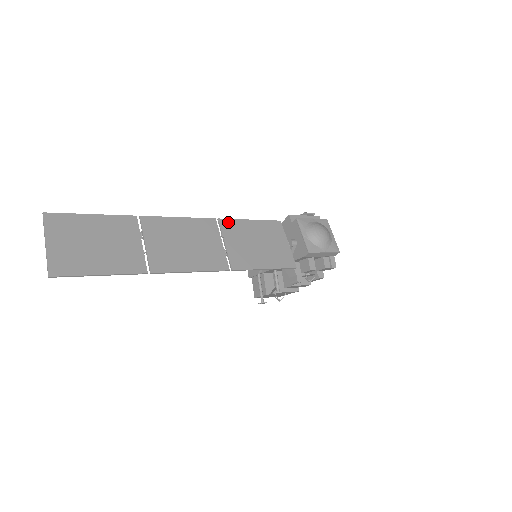
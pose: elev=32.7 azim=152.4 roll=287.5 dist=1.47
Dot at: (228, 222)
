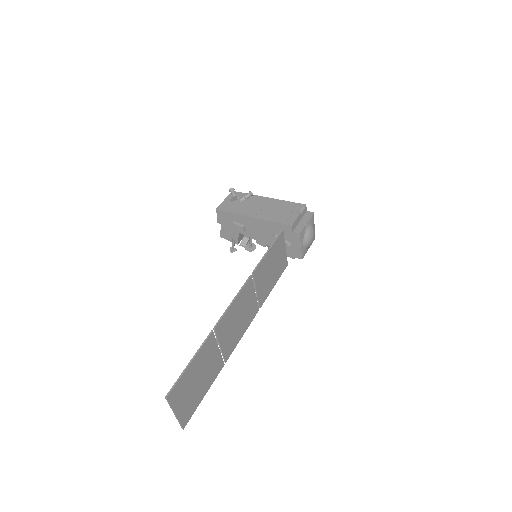
Dot at: (258, 270)
